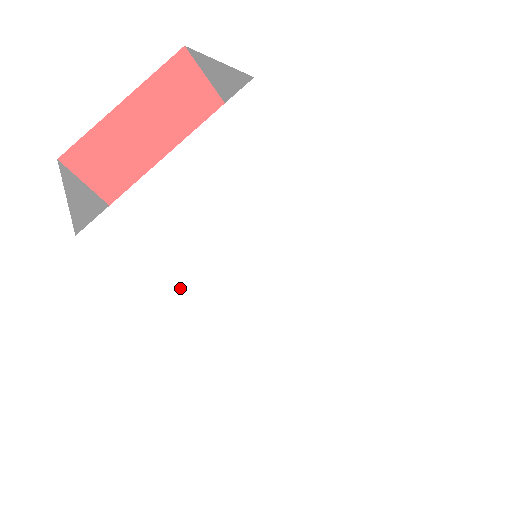
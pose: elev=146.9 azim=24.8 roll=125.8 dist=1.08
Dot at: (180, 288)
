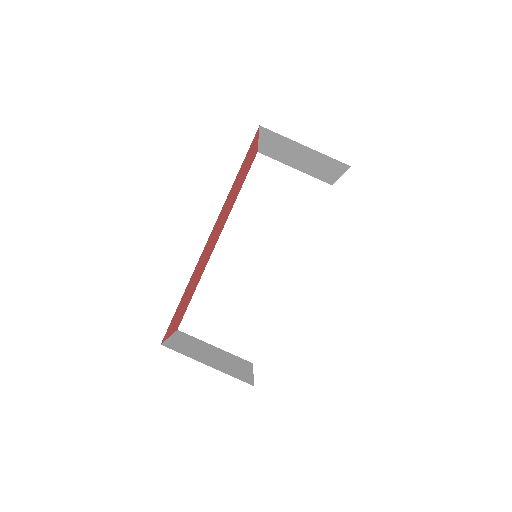
Dot at: occluded
